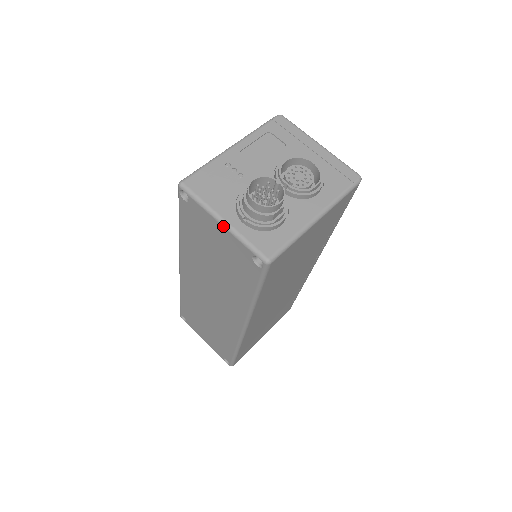
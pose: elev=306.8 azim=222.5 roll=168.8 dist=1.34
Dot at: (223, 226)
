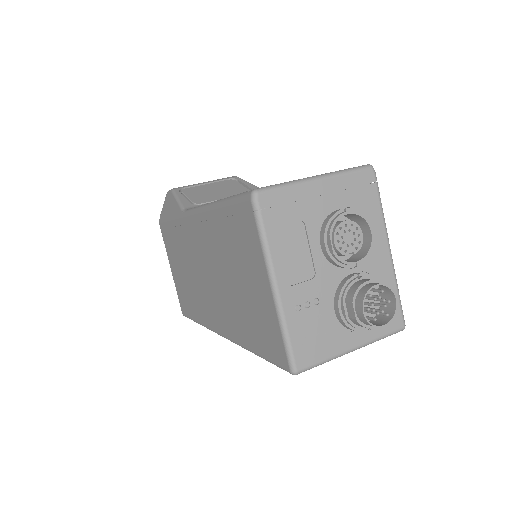
Dot at: occluded
